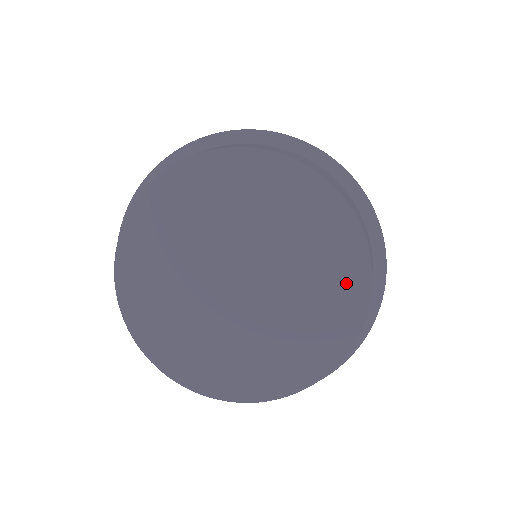
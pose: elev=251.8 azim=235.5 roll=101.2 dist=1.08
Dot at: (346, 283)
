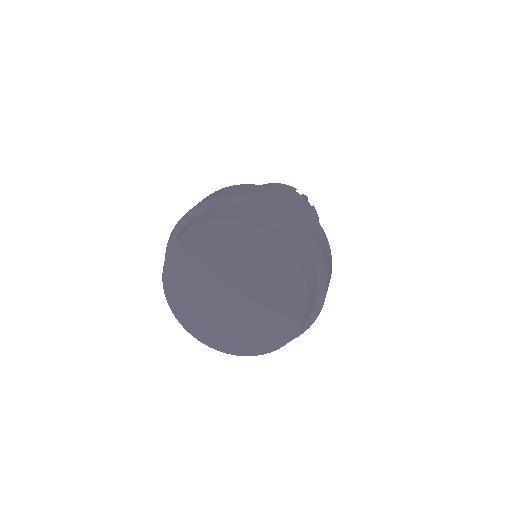
Dot at: (290, 281)
